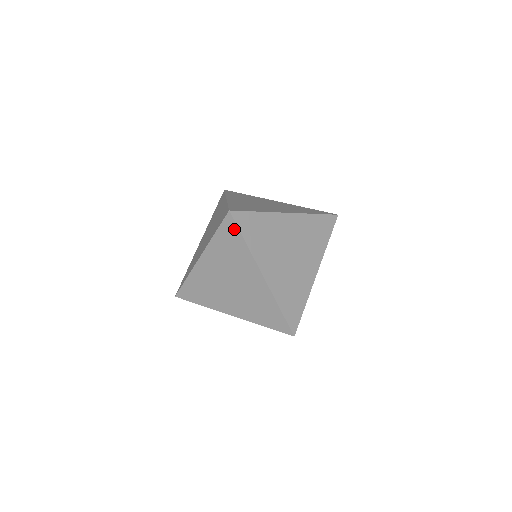
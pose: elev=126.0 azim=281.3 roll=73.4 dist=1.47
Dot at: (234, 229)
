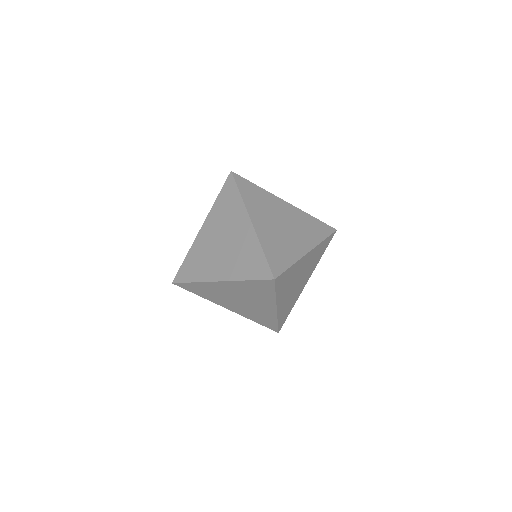
Dot at: (233, 185)
